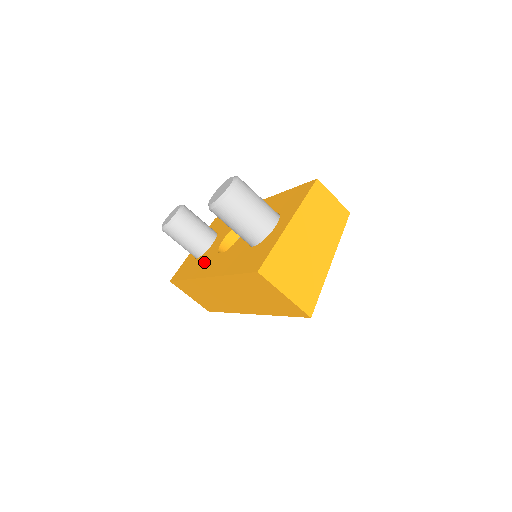
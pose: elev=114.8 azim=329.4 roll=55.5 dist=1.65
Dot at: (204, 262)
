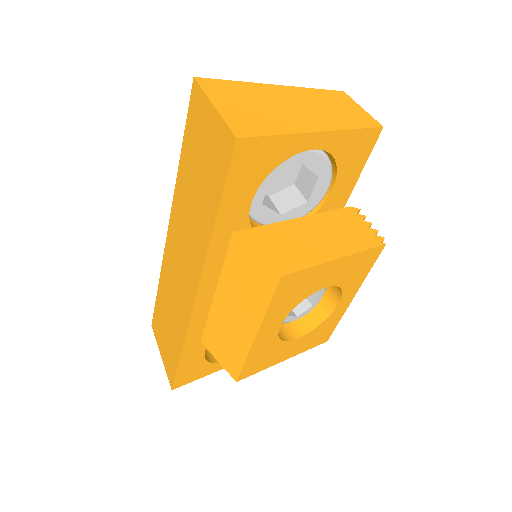
Dot at: occluded
